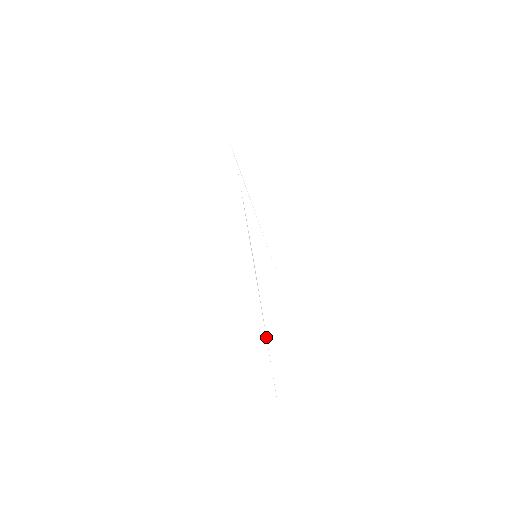
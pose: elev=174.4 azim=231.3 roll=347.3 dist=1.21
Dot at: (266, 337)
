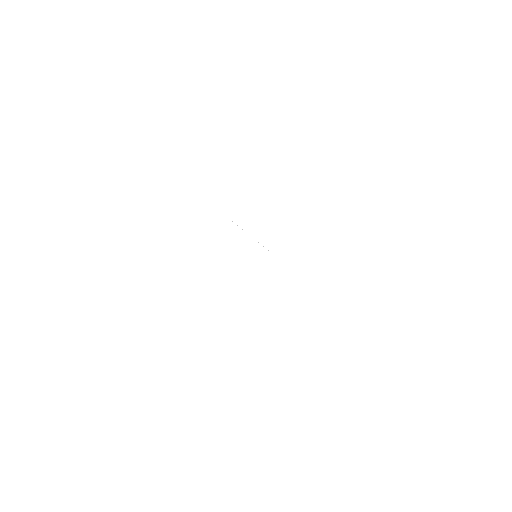
Dot at: occluded
